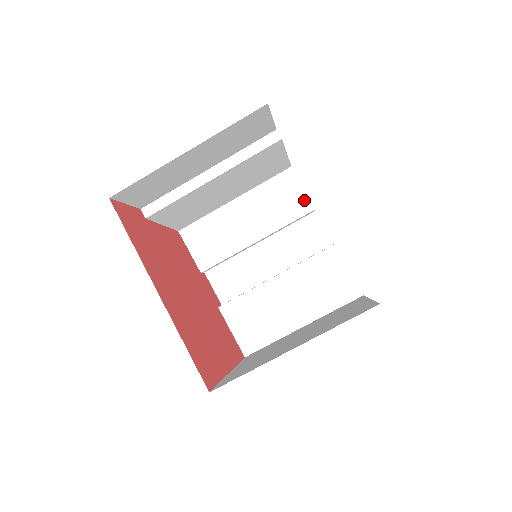
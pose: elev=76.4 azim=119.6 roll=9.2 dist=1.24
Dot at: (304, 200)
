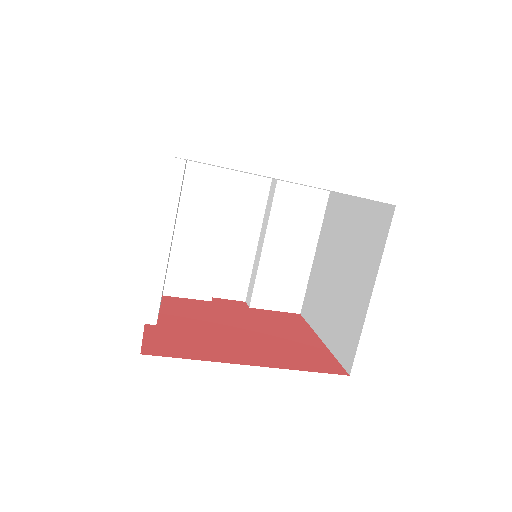
Dot at: (223, 173)
